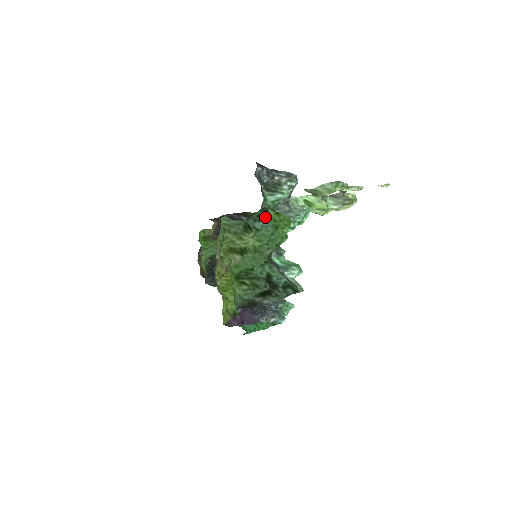
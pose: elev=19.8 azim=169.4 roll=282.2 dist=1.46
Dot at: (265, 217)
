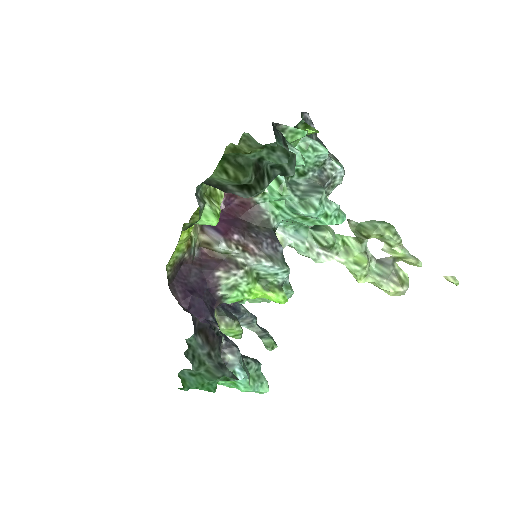
Dot at: occluded
